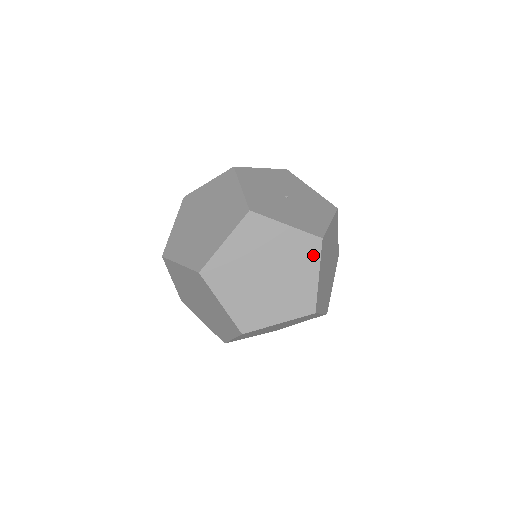
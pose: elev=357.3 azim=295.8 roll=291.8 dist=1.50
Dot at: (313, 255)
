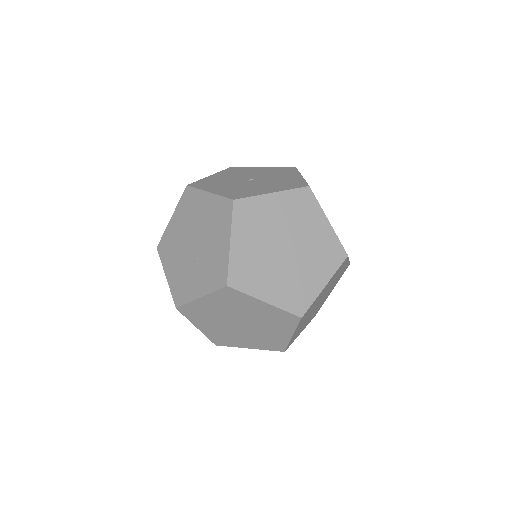
Dot at: (226, 219)
